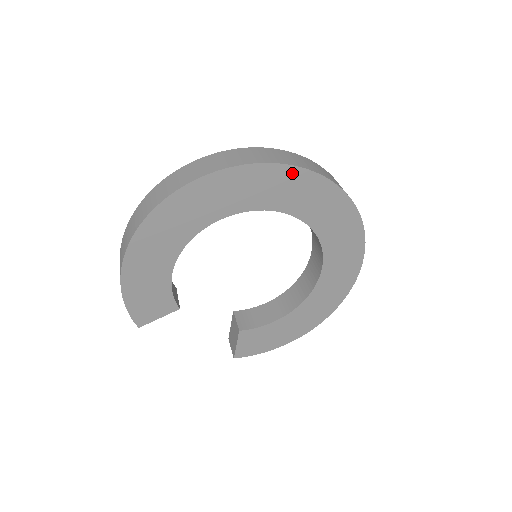
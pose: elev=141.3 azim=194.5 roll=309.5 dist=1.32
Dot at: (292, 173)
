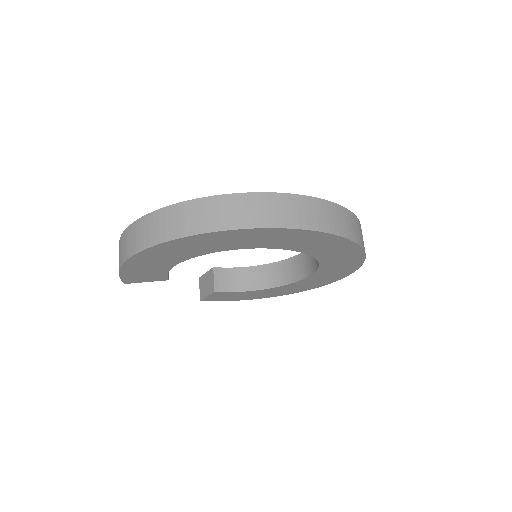
Dot at: (326, 237)
